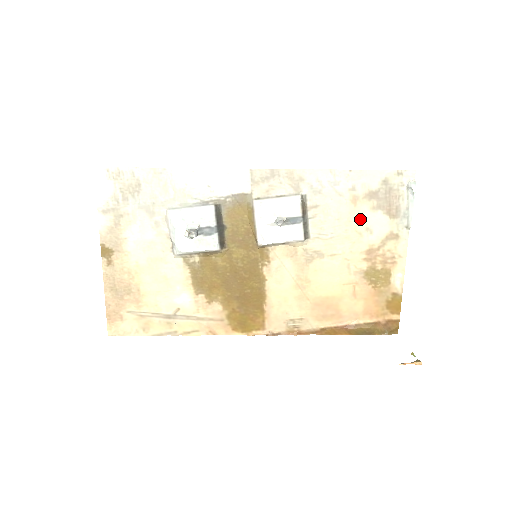
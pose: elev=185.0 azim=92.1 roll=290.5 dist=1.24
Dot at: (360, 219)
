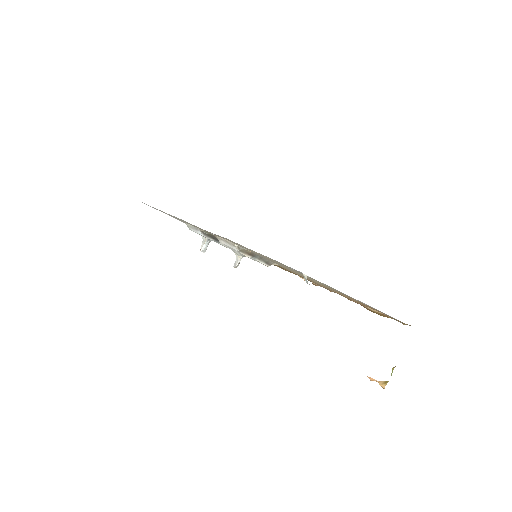
Dot at: occluded
